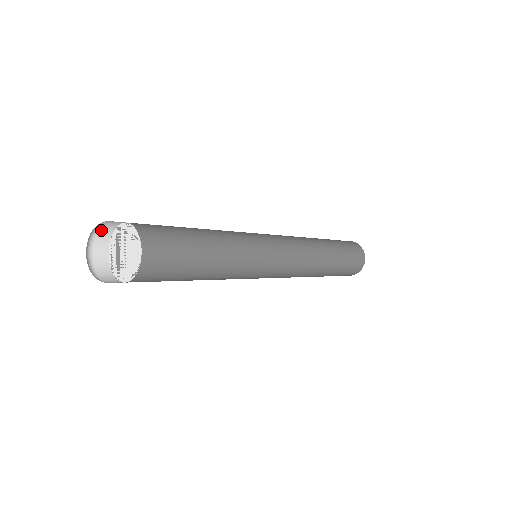
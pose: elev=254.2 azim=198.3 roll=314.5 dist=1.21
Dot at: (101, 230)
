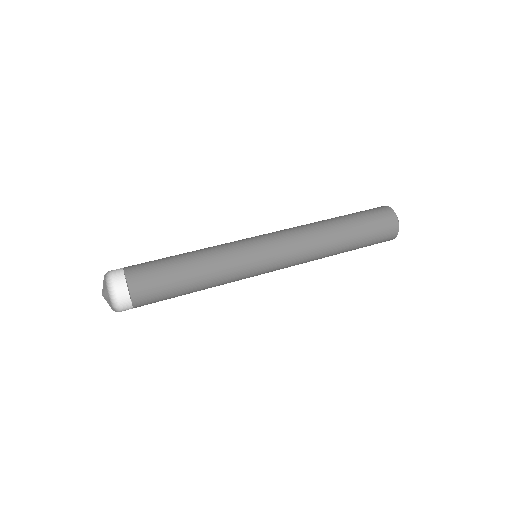
Dot at: (114, 273)
